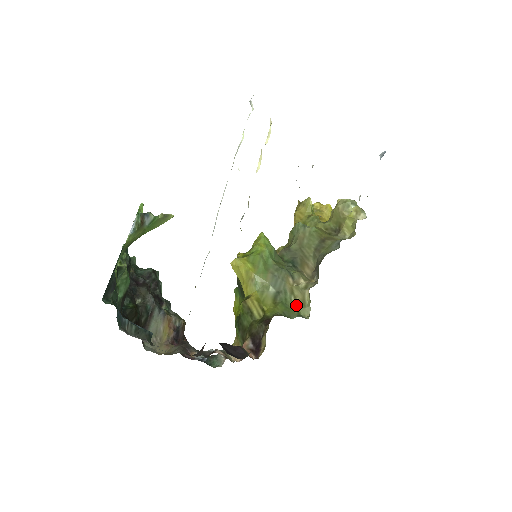
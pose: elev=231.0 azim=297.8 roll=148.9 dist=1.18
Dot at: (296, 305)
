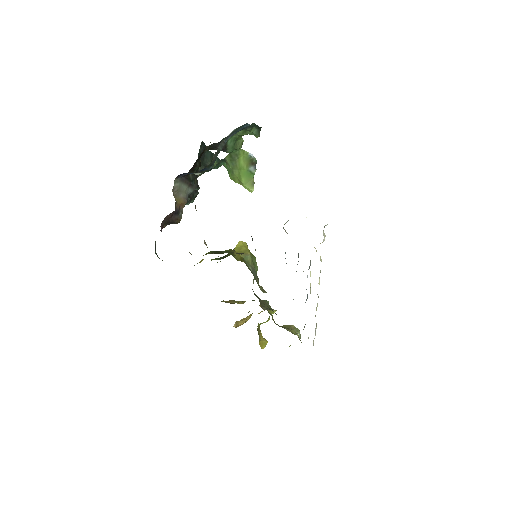
Dot at: (258, 284)
